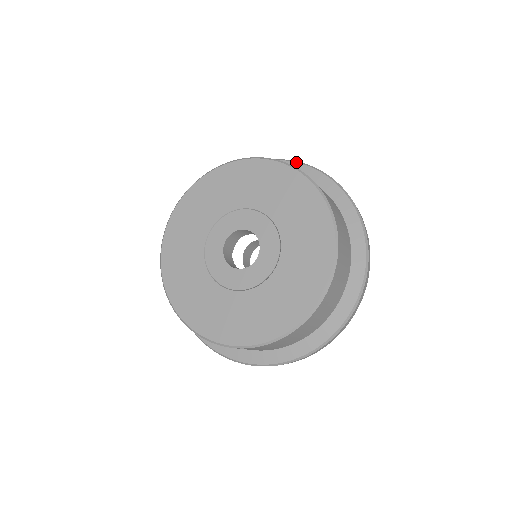
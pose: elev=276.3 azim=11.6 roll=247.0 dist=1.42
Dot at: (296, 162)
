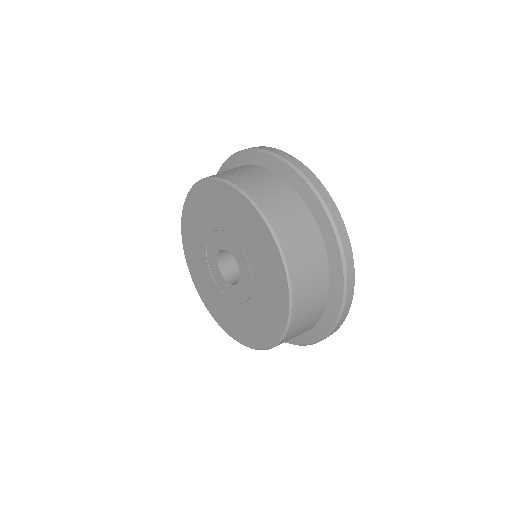
Dot at: (312, 190)
